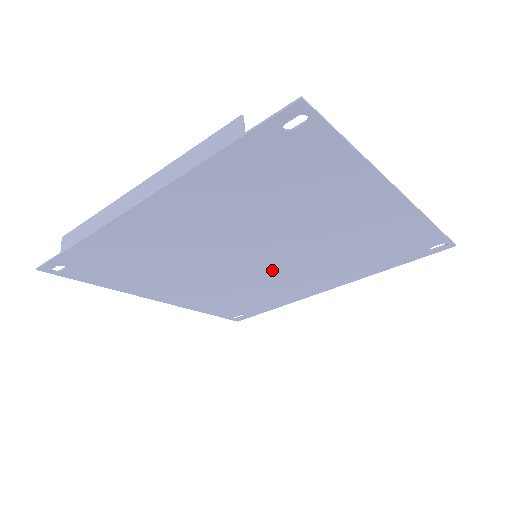
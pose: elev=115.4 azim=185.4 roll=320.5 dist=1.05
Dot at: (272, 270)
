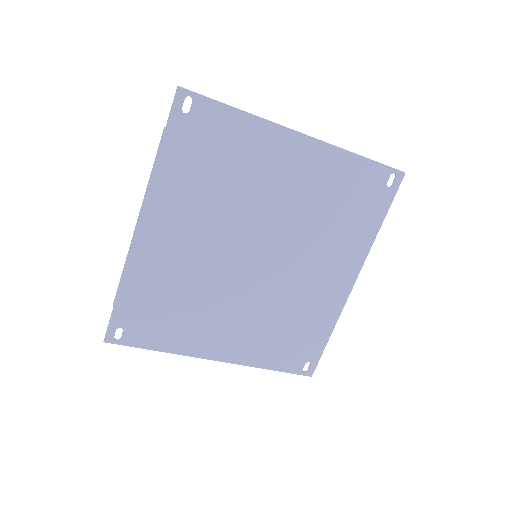
Dot at: (282, 271)
